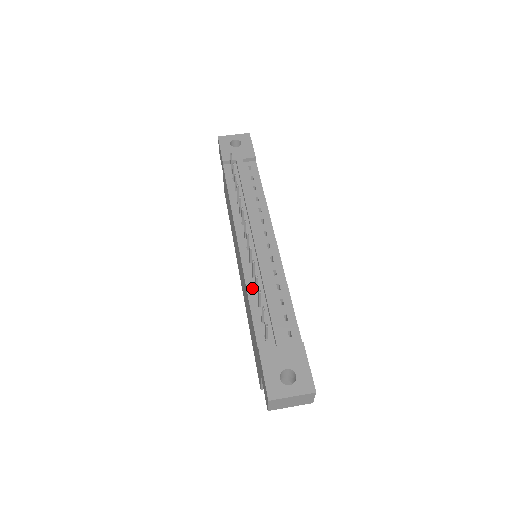
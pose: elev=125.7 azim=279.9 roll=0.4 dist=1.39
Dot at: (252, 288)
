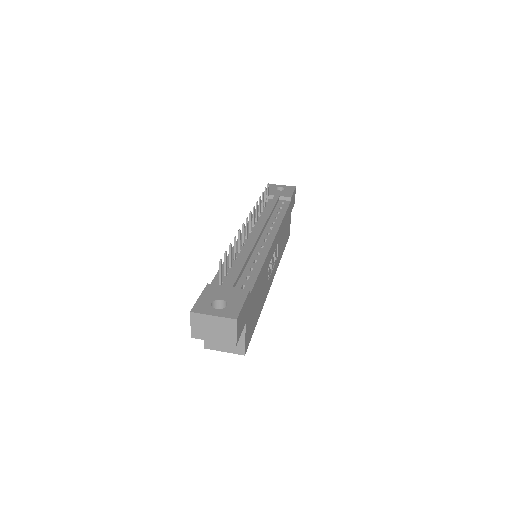
Dot at: (232, 256)
